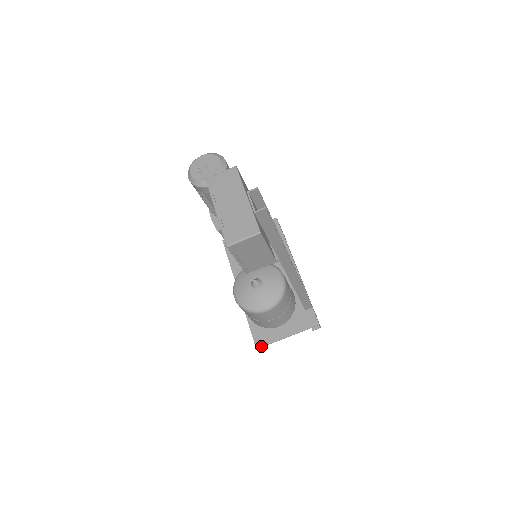
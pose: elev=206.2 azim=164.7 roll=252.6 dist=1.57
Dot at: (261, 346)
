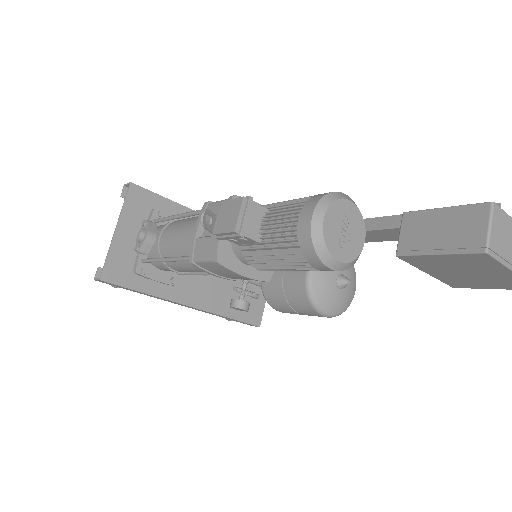
Dot at: (261, 320)
